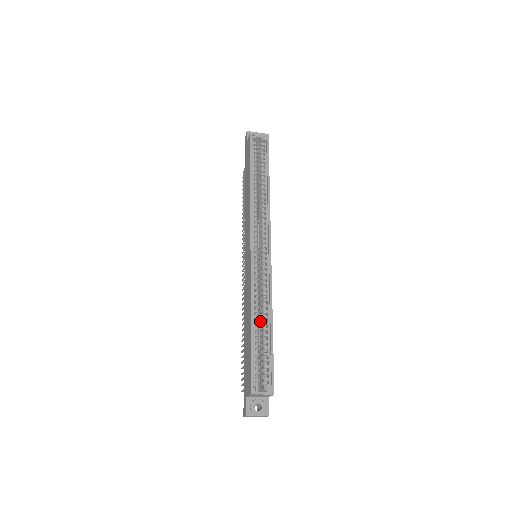
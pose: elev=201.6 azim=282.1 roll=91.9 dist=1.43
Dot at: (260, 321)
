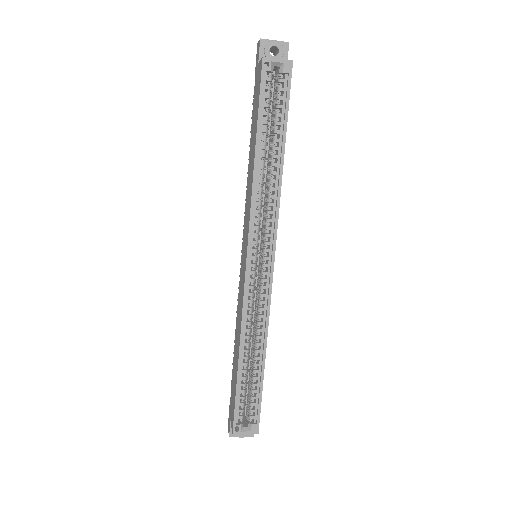
Dot at: (251, 350)
